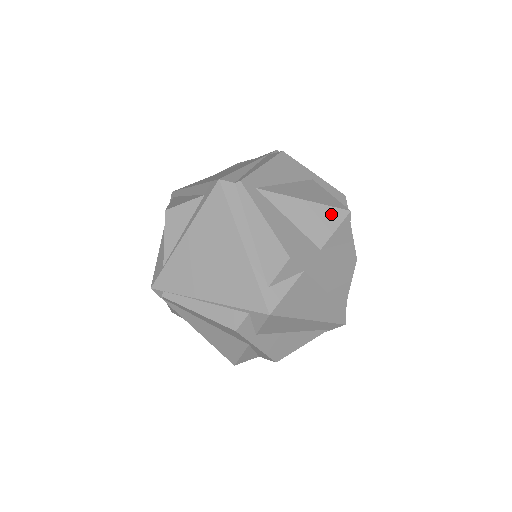
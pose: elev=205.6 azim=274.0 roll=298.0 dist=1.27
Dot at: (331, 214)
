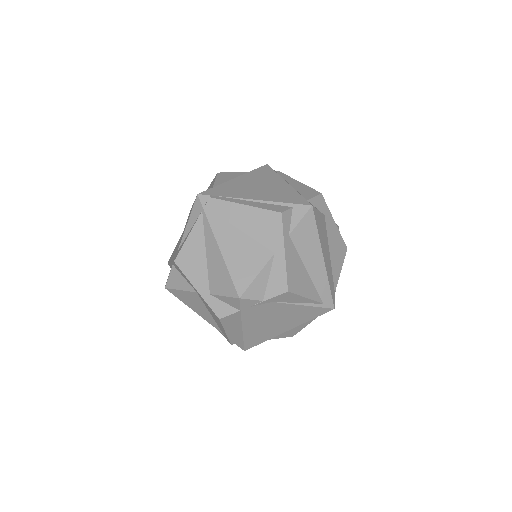
Dot at: occluded
